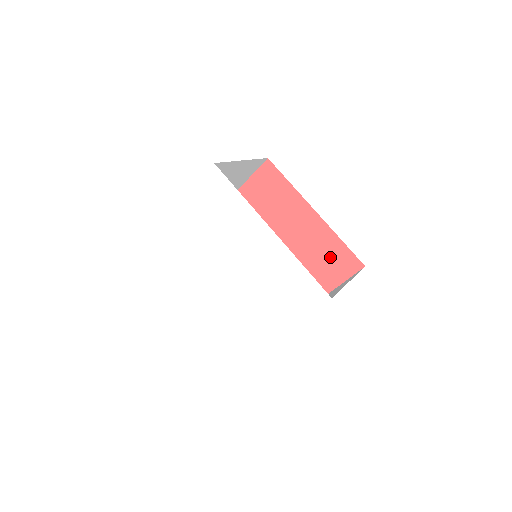
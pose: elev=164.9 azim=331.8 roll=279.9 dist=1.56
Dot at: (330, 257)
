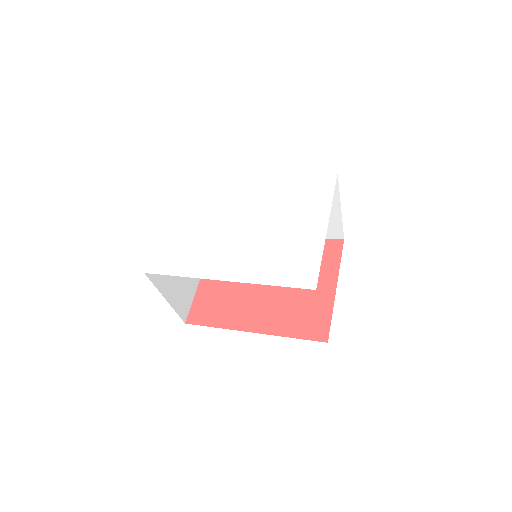
Dot at: occluded
